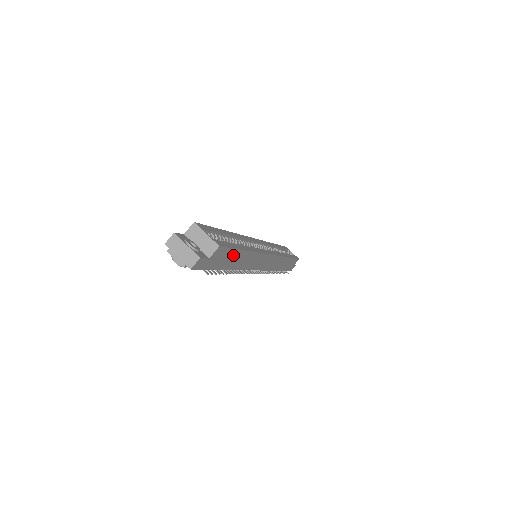
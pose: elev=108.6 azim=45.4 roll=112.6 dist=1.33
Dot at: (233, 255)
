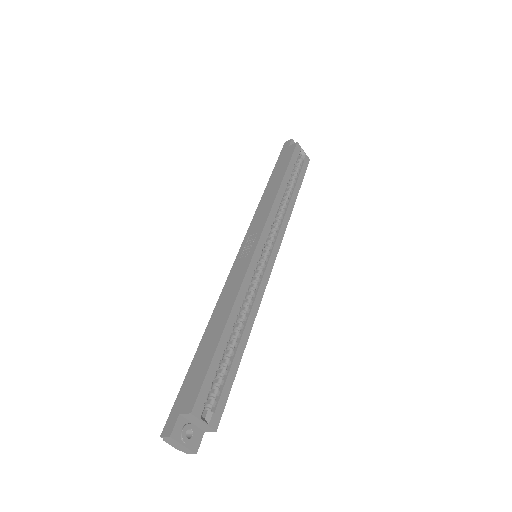
Dot at: occluded
